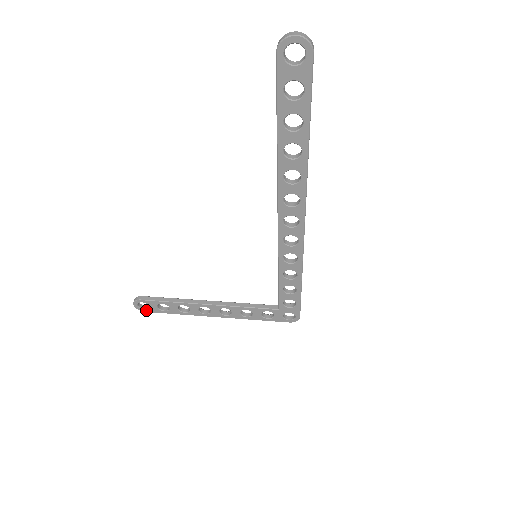
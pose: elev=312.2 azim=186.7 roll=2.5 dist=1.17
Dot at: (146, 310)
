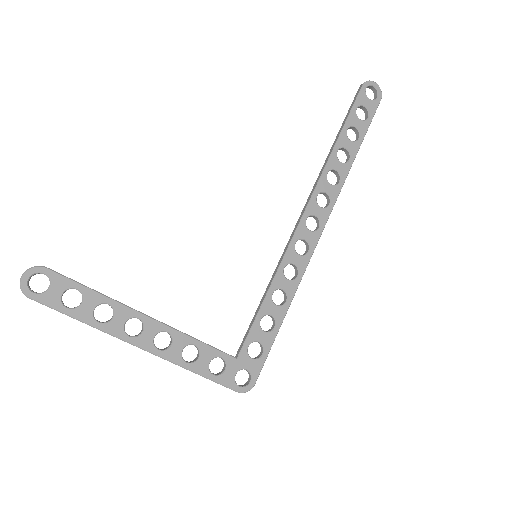
Dot at: (35, 294)
